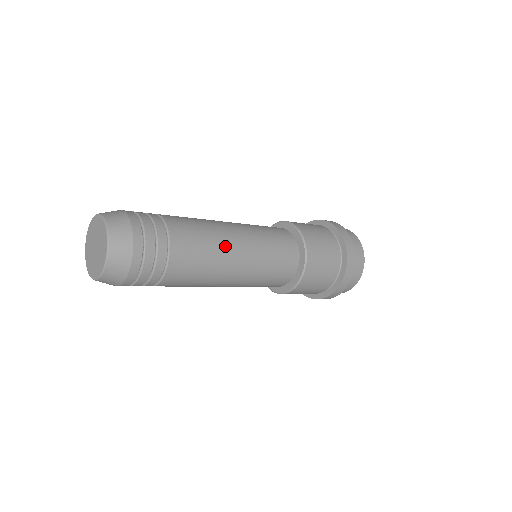
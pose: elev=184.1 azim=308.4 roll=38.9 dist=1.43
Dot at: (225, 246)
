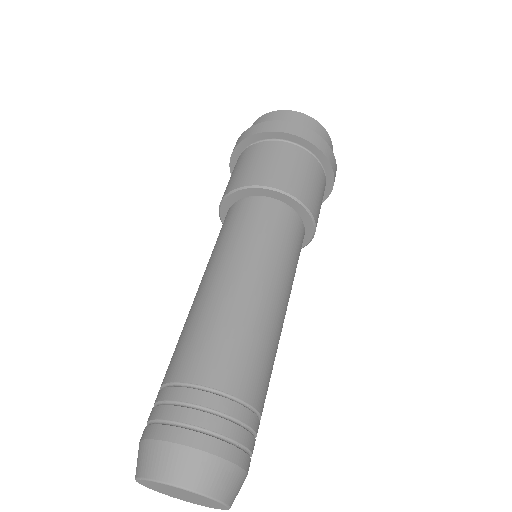
Dot at: occluded
